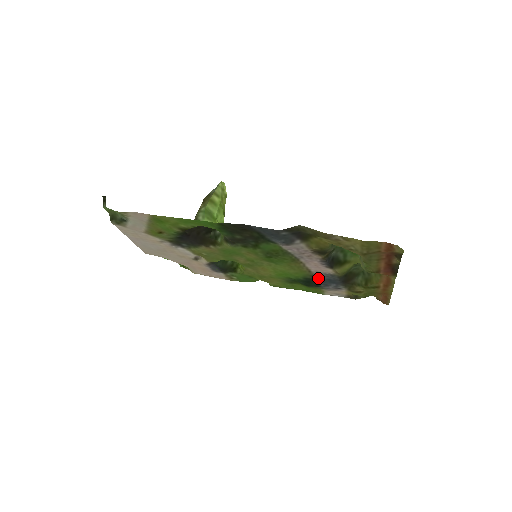
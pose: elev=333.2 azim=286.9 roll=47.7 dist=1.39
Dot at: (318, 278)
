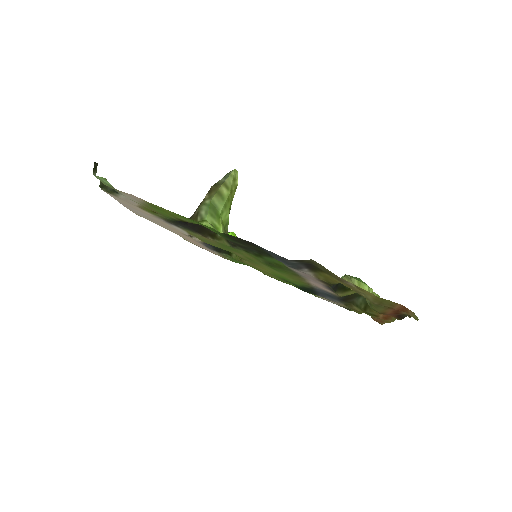
Dot at: (317, 290)
